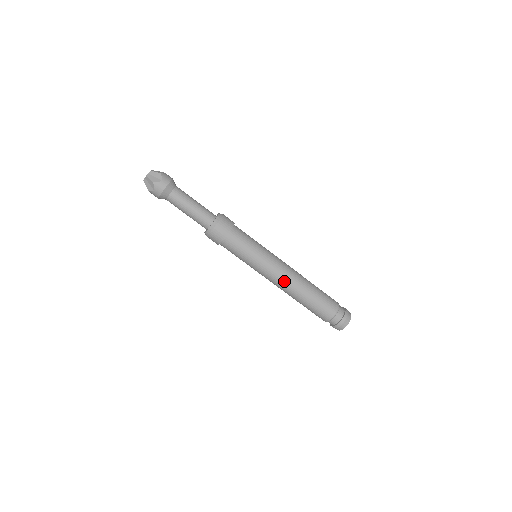
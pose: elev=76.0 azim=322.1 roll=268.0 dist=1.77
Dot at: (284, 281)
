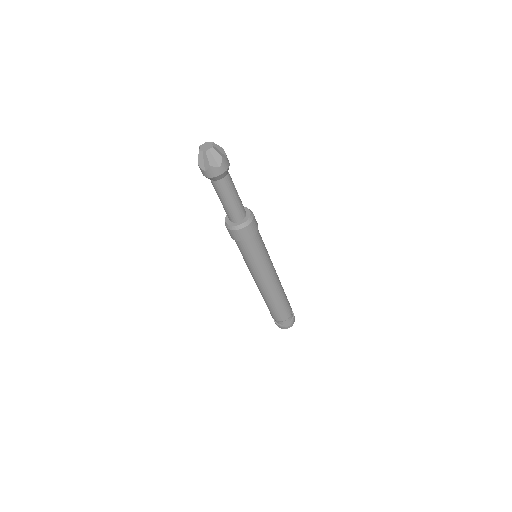
Dot at: (266, 287)
